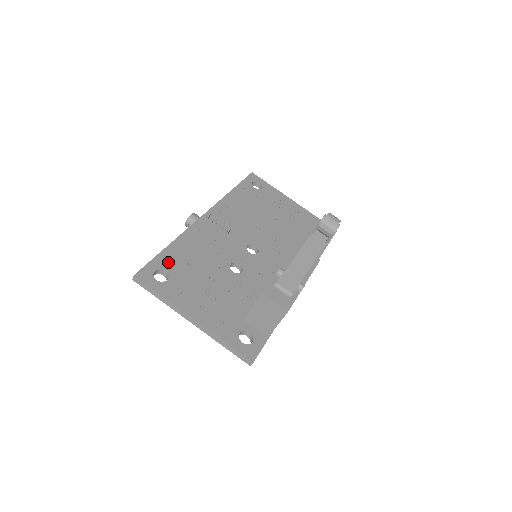
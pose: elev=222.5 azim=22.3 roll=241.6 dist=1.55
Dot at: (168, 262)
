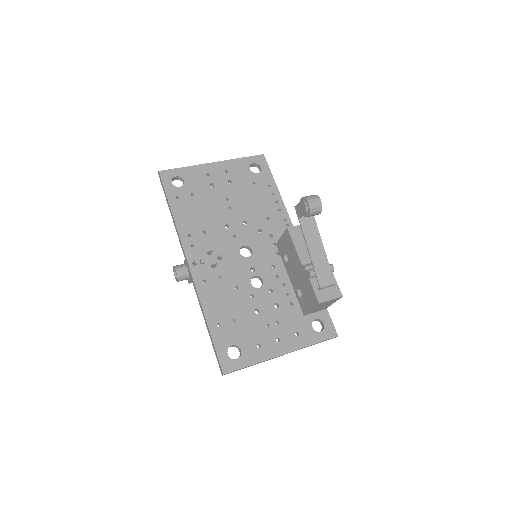
Dot at: (224, 337)
